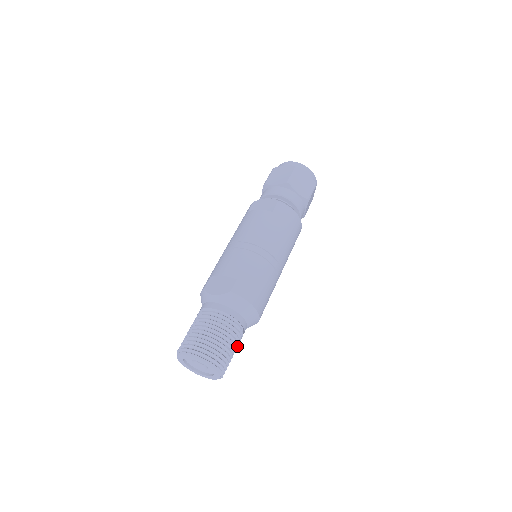
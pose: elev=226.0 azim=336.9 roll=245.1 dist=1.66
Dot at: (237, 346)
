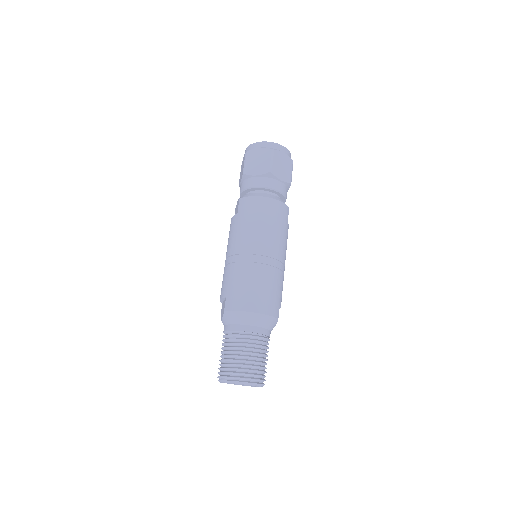
Dot at: (261, 350)
